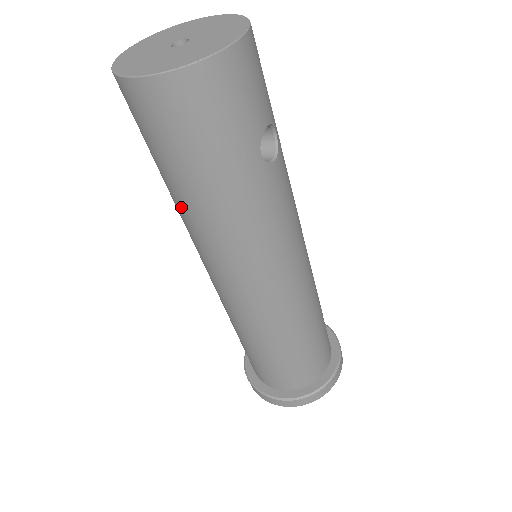
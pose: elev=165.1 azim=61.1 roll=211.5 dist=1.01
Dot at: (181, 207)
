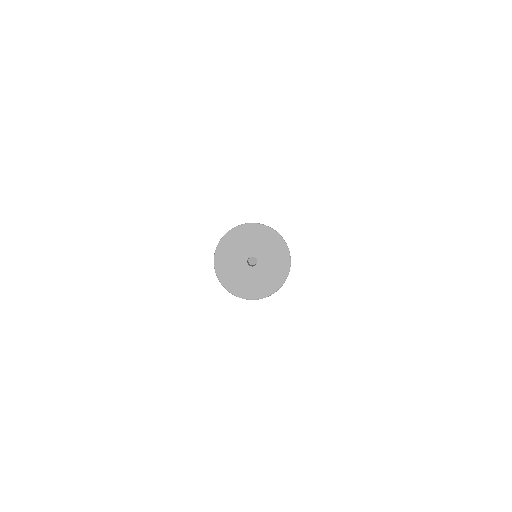
Dot at: occluded
